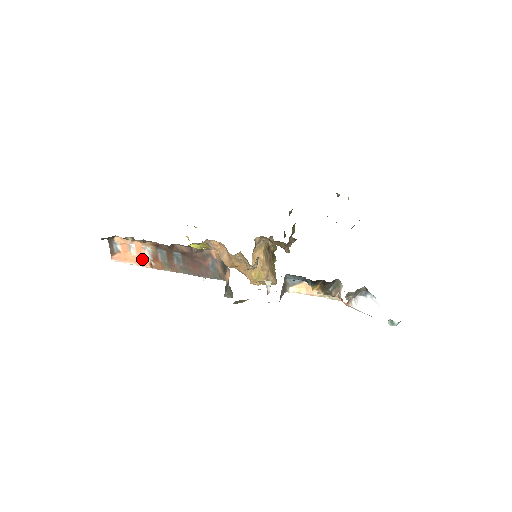
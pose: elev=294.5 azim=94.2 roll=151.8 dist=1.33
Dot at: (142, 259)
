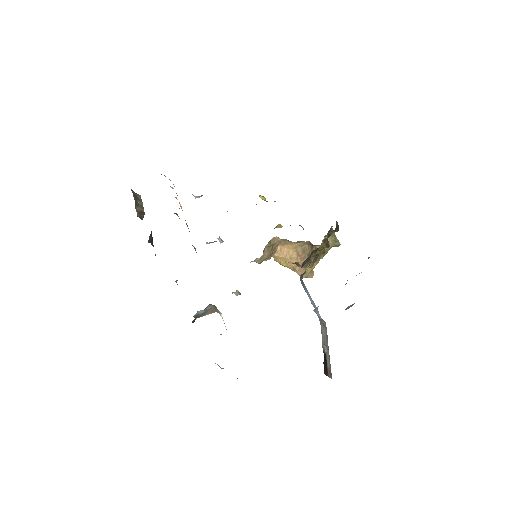
Dot at: occluded
